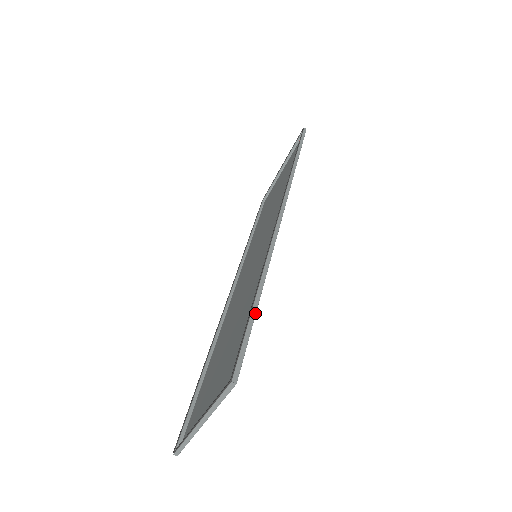
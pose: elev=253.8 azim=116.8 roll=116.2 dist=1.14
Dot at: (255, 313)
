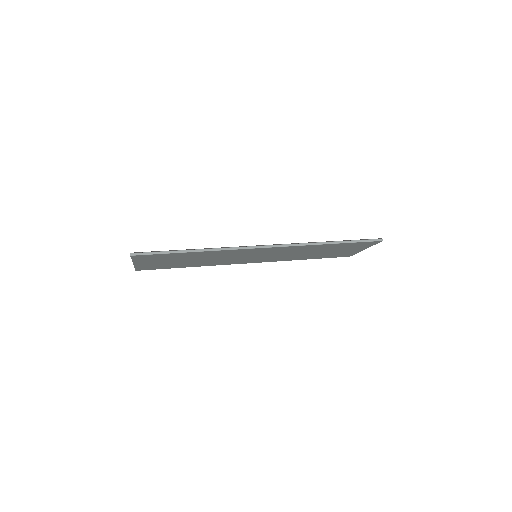
Dot at: (174, 253)
